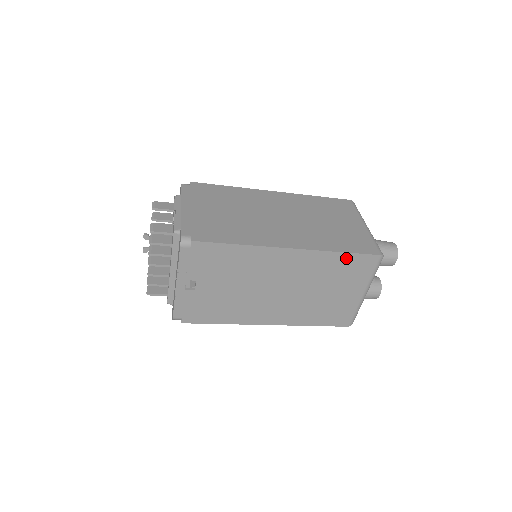
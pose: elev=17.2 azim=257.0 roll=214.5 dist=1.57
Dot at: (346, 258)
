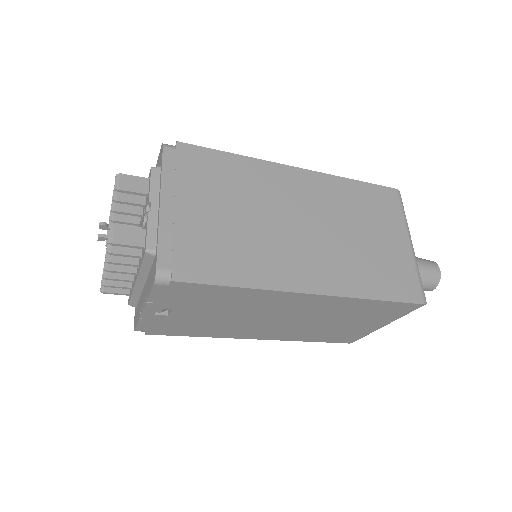
Dot at: (379, 304)
